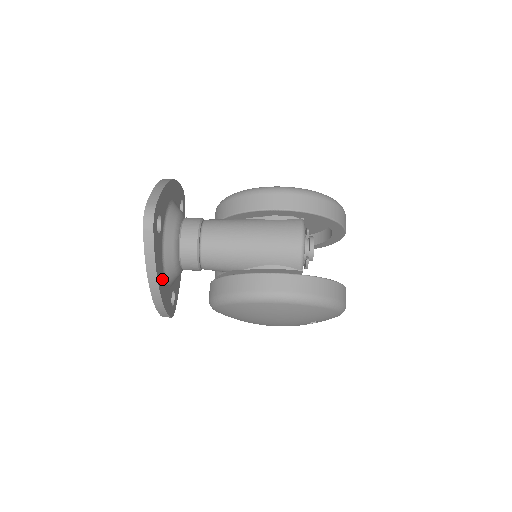
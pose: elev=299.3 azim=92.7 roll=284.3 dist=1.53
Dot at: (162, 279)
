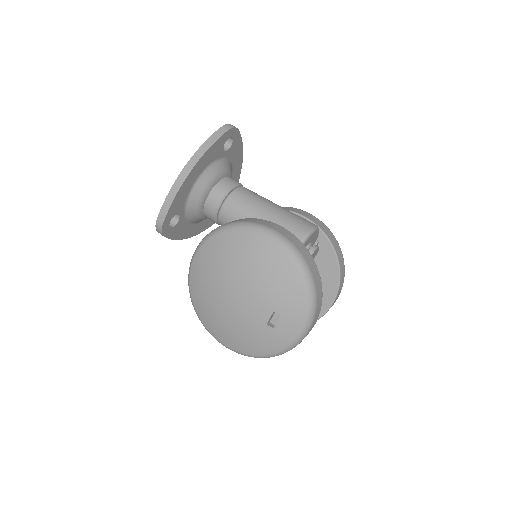
Dot at: (196, 174)
